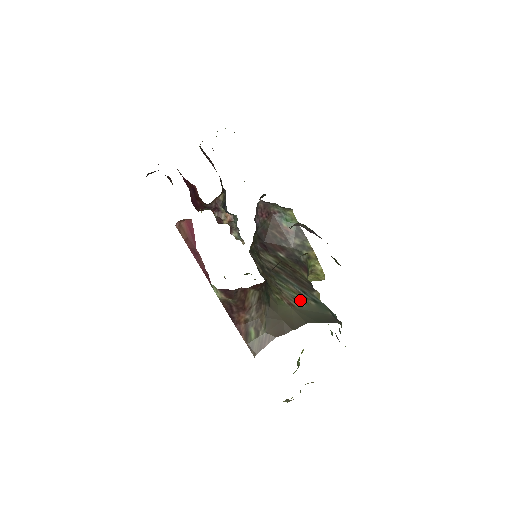
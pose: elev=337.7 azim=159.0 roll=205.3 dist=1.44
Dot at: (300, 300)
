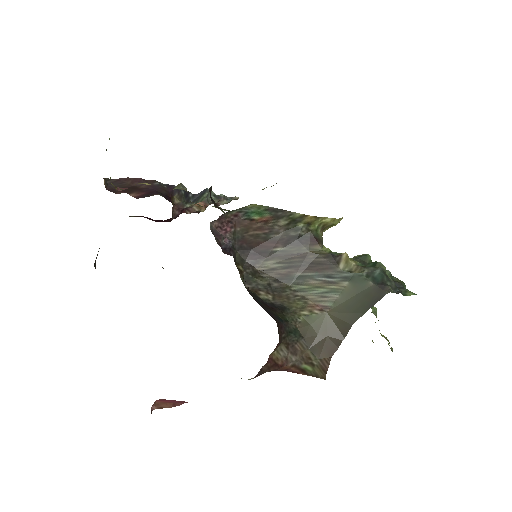
Dot at: (330, 293)
